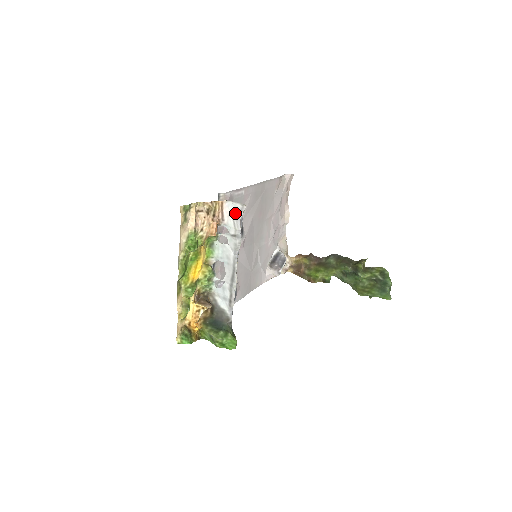
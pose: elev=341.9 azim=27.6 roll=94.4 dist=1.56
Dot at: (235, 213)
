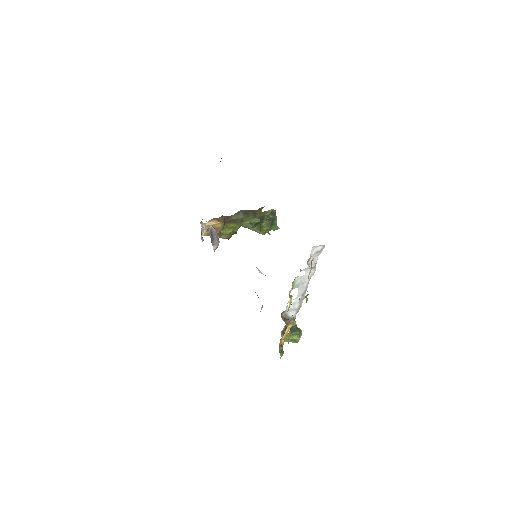
Dot at: (316, 253)
